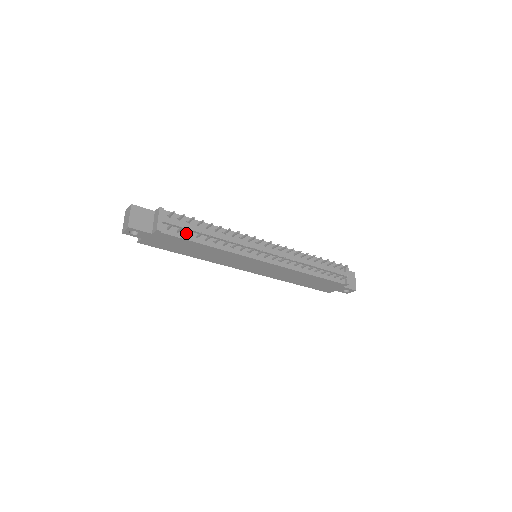
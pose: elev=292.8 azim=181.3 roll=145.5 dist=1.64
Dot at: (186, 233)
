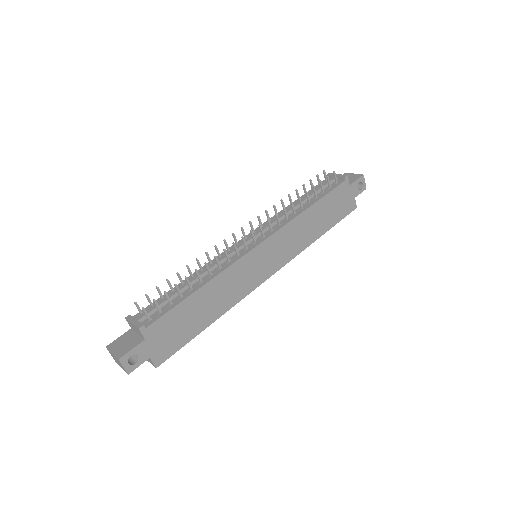
Dot at: (169, 305)
